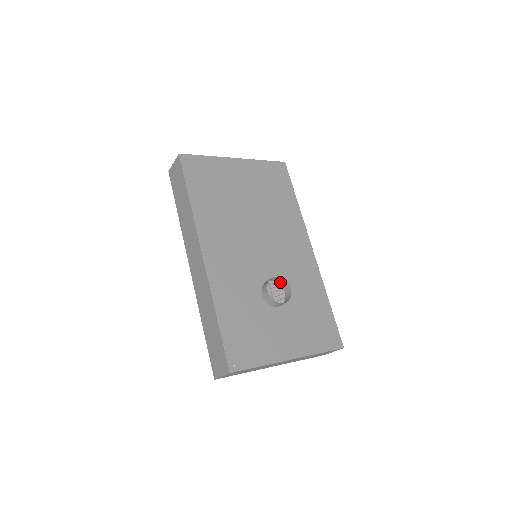
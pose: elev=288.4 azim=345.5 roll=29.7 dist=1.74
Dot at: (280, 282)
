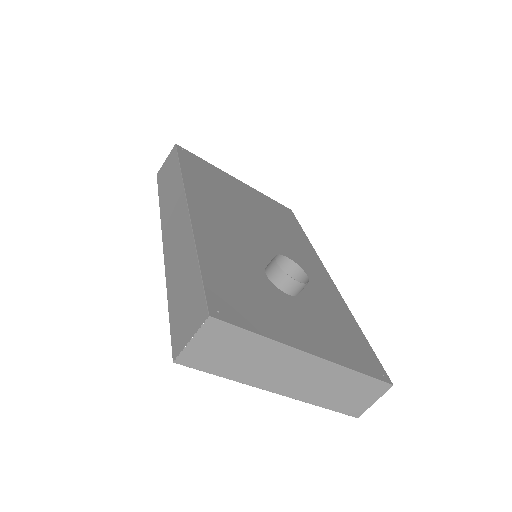
Dot at: (291, 274)
